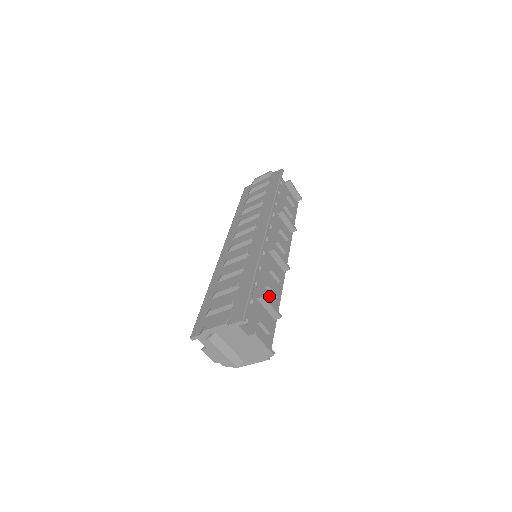
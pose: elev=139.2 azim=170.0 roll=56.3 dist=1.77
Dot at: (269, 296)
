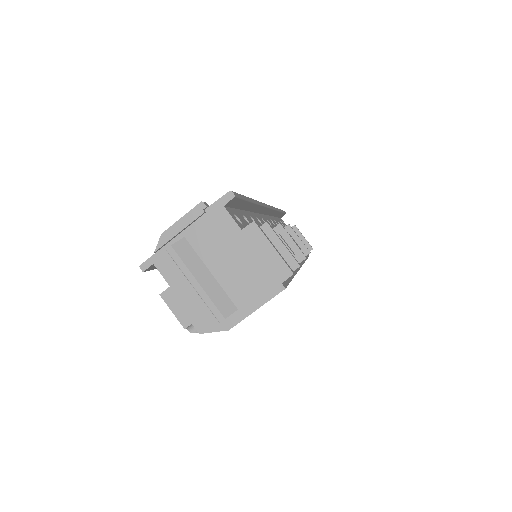
Dot at: occluded
